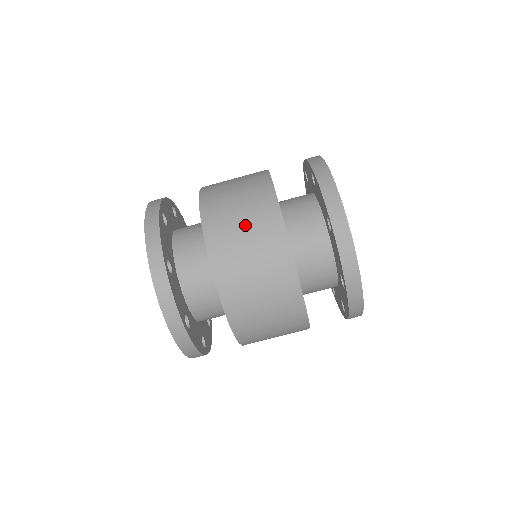
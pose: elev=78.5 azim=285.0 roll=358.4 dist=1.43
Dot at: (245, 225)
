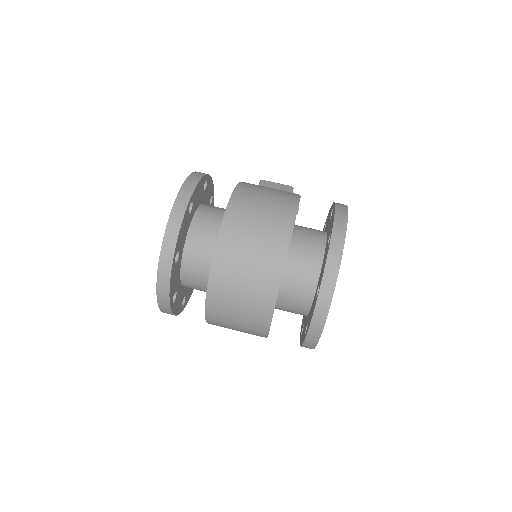
Dot at: (250, 262)
